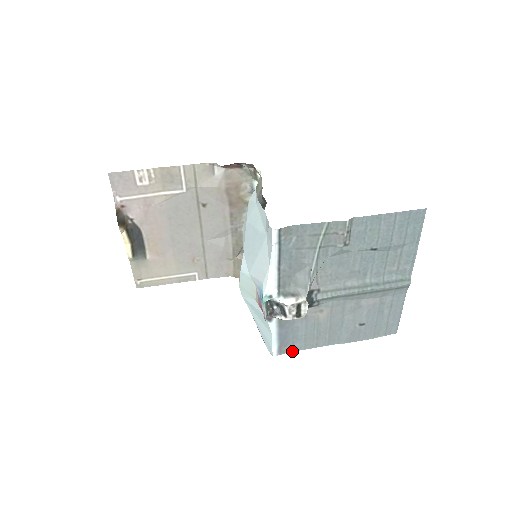
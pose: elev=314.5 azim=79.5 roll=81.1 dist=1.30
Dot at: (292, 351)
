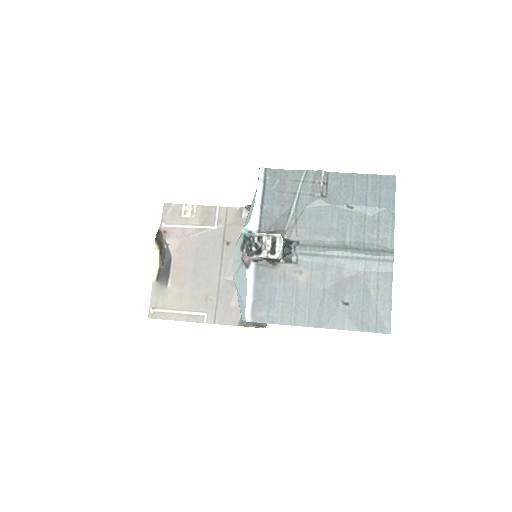
Dot at: (267, 322)
